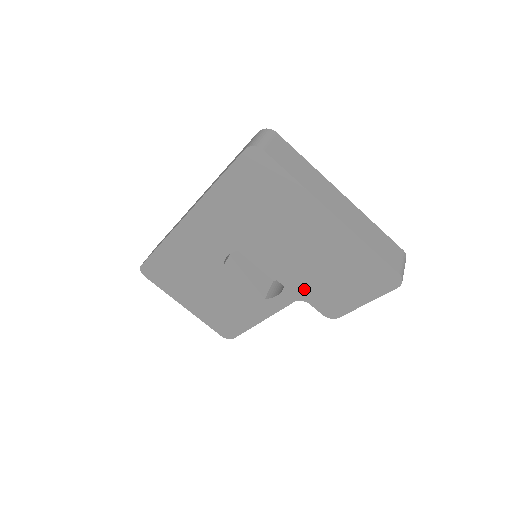
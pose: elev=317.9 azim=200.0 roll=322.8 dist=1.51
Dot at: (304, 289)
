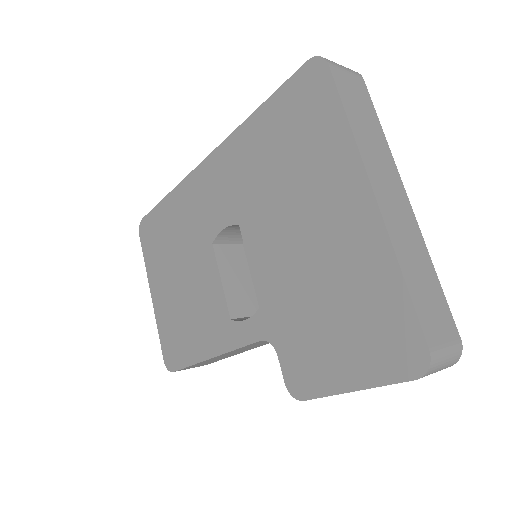
Dot at: (281, 322)
